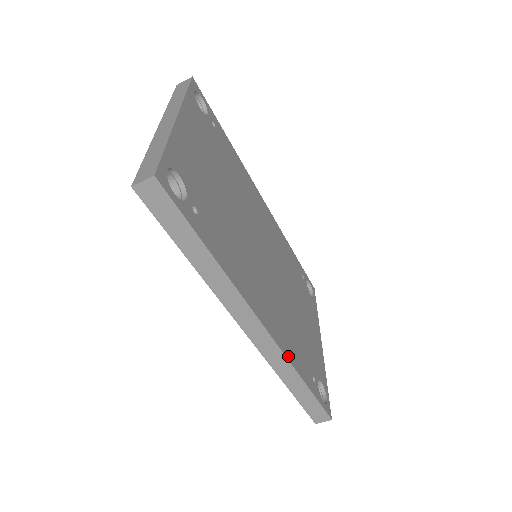
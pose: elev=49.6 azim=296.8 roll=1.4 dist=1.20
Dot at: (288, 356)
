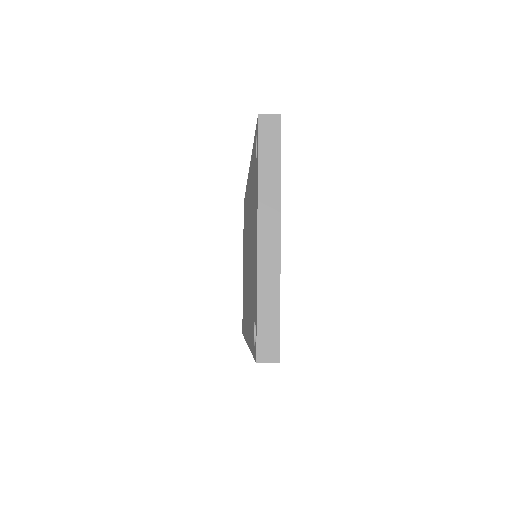
Dot at: occluded
